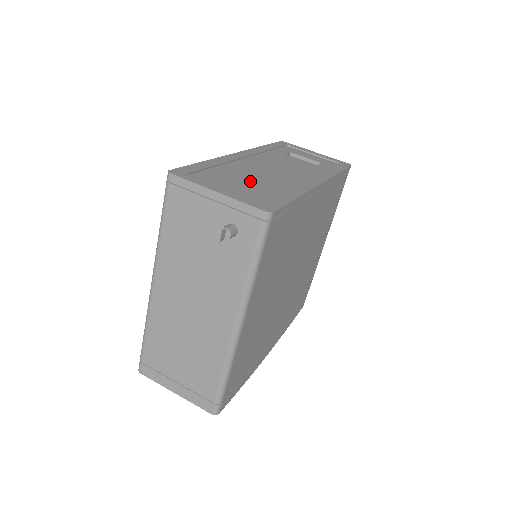
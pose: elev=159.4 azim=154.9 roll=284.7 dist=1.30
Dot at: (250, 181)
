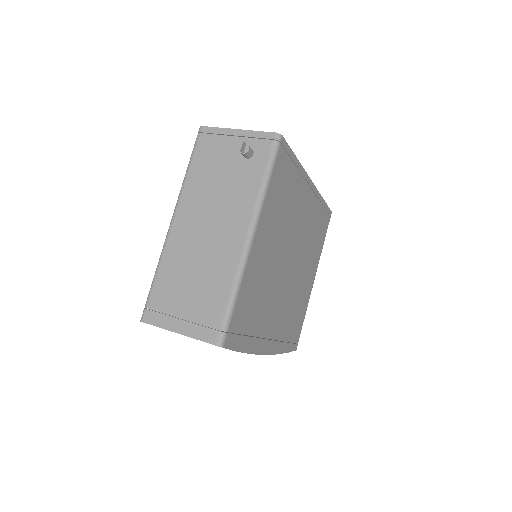
Dot at: occluded
